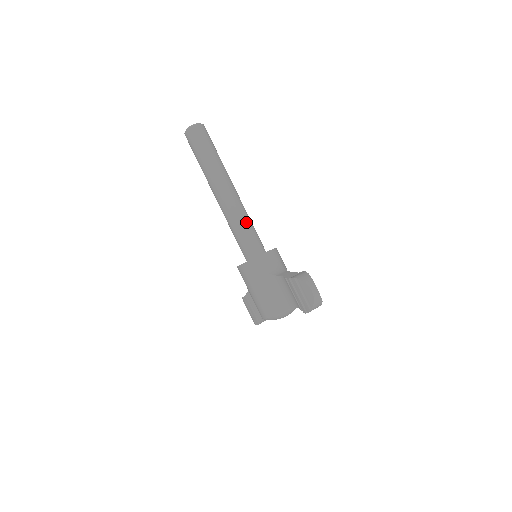
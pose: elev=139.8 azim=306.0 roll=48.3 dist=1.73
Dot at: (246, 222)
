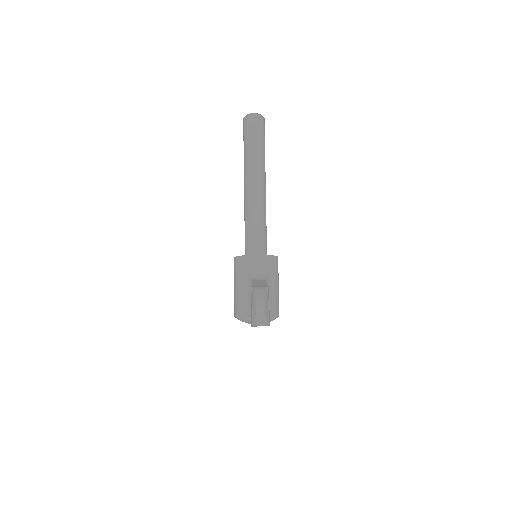
Dot at: (257, 220)
